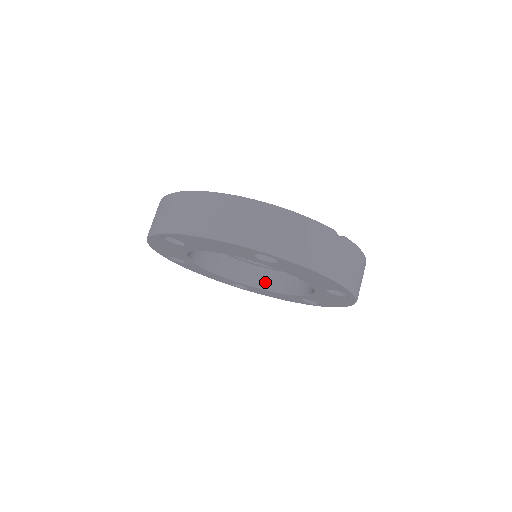
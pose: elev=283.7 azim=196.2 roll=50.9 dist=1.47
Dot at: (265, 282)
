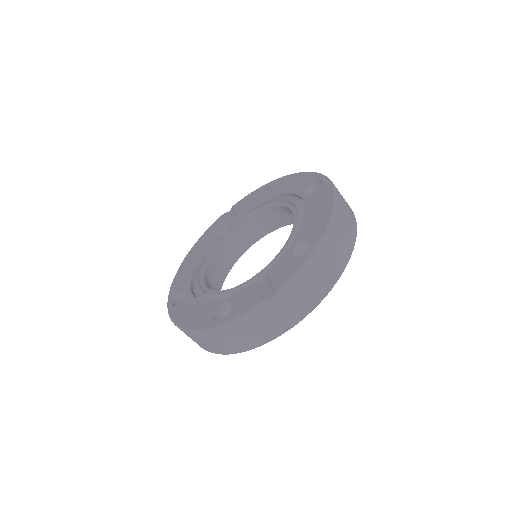
Dot at: (289, 219)
